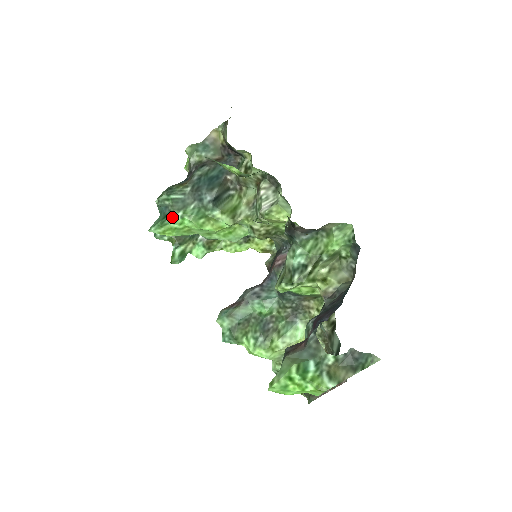
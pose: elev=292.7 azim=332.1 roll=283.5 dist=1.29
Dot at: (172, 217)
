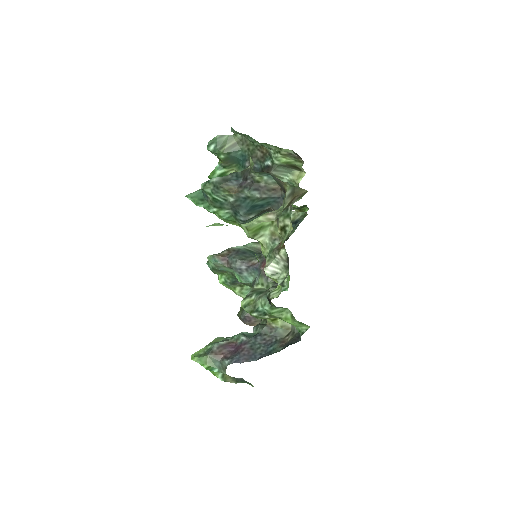
Dot at: (206, 207)
